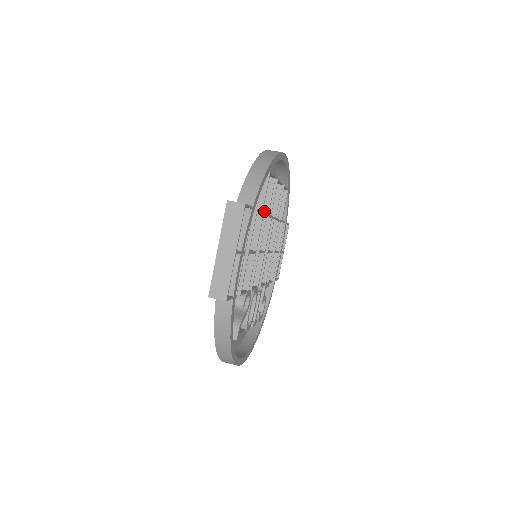
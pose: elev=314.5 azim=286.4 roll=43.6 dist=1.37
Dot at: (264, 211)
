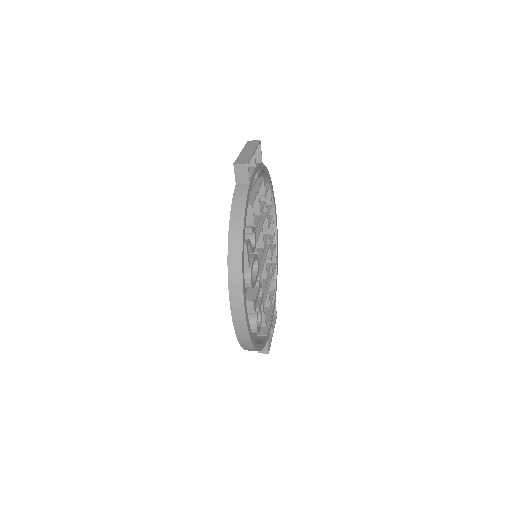
Dot at: occluded
